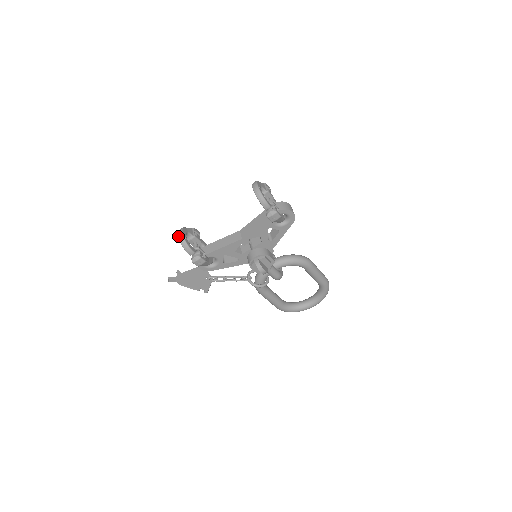
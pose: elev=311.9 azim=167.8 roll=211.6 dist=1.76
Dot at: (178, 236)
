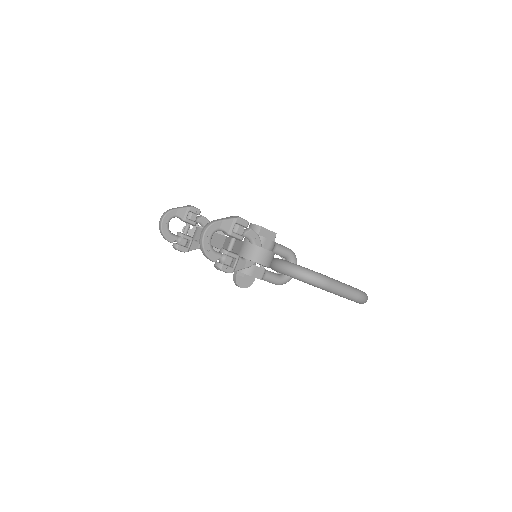
Dot at: (159, 221)
